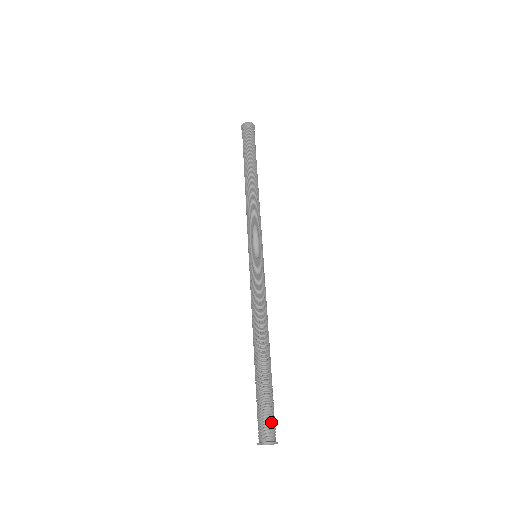
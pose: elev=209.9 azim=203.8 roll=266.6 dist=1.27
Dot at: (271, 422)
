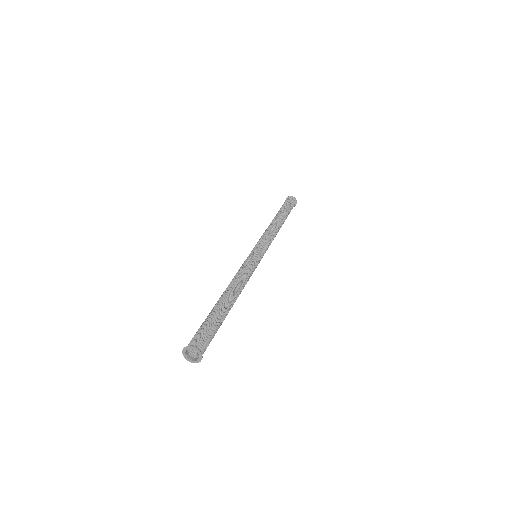
Dot at: (199, 337)
